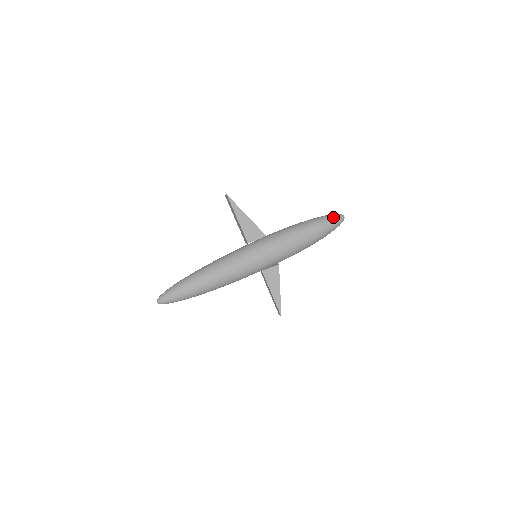
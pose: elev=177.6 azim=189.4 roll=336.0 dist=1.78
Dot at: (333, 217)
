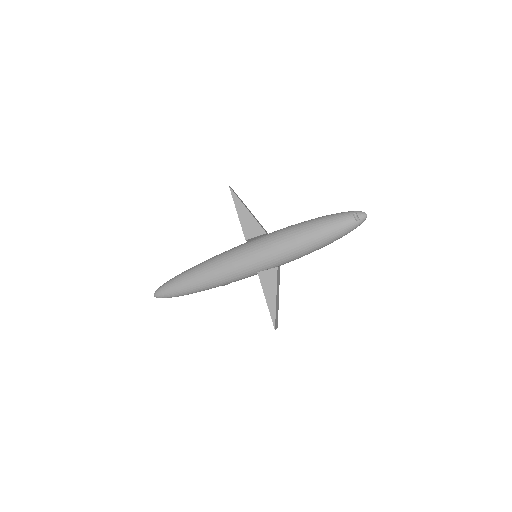
Dot at: (349, 214)
